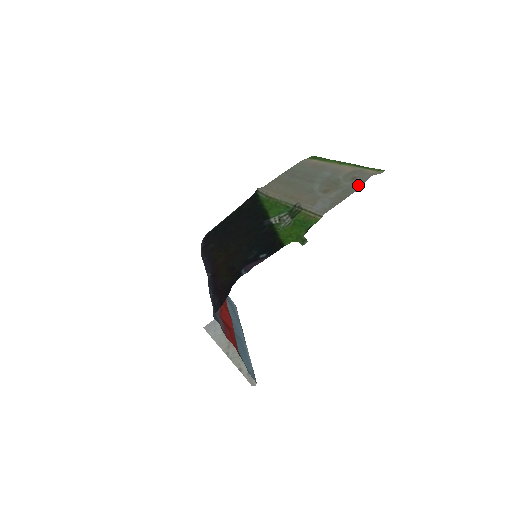
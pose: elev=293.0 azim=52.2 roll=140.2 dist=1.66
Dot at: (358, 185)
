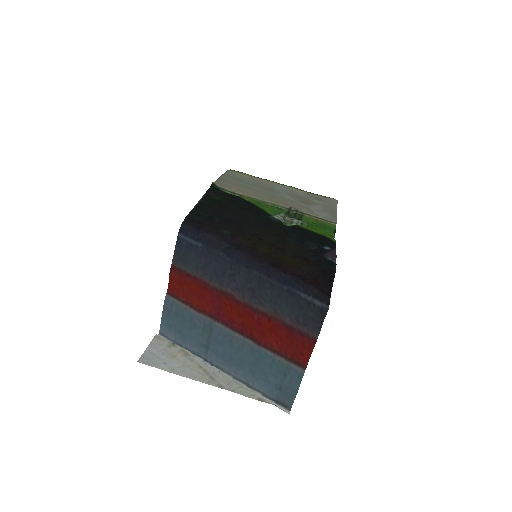
Dot at: (333, 205)
